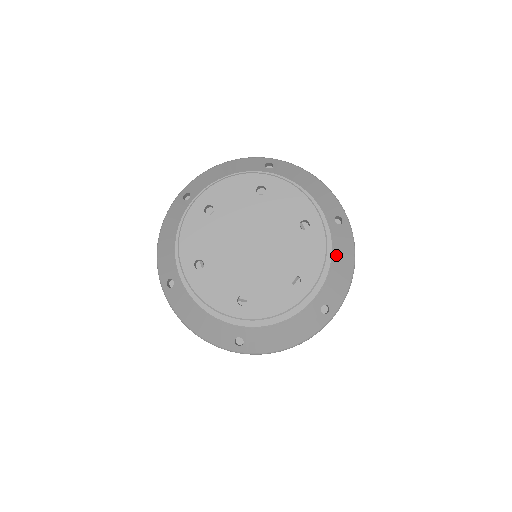
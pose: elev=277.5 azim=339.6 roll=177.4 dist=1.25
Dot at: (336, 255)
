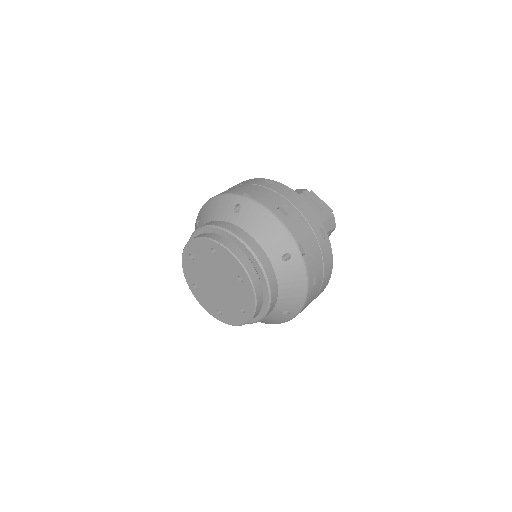
Dot at: (283, 285)
